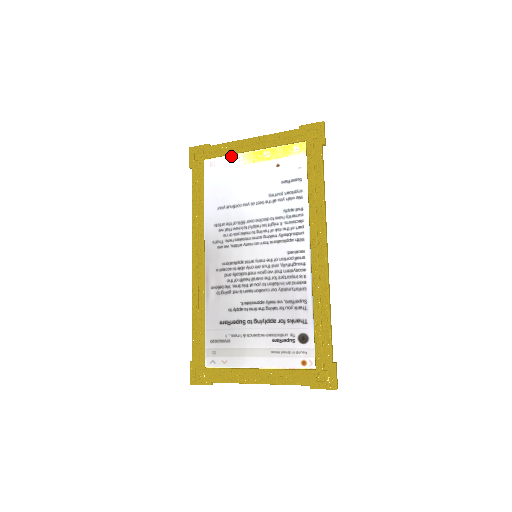
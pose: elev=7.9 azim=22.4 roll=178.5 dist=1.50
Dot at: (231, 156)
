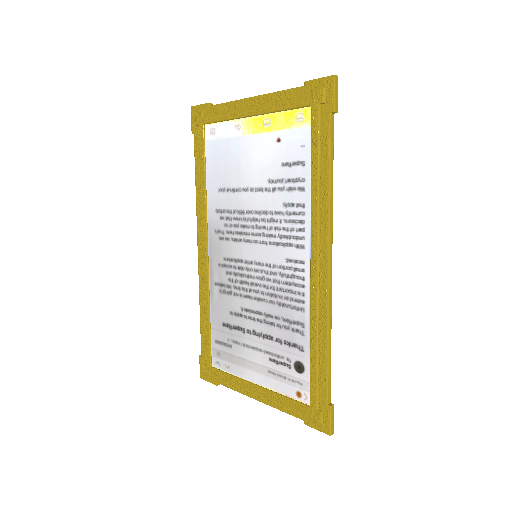
Dot at: (230, 122)
